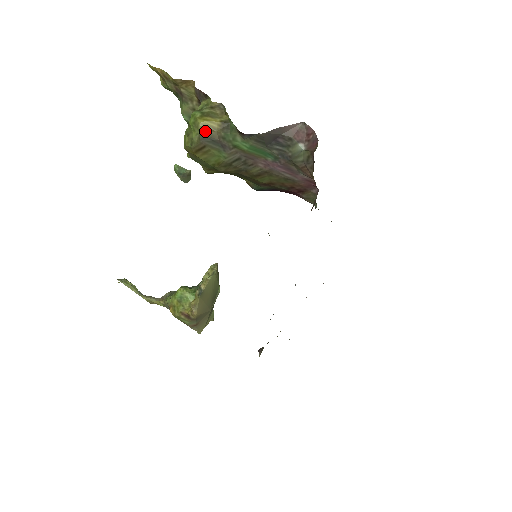
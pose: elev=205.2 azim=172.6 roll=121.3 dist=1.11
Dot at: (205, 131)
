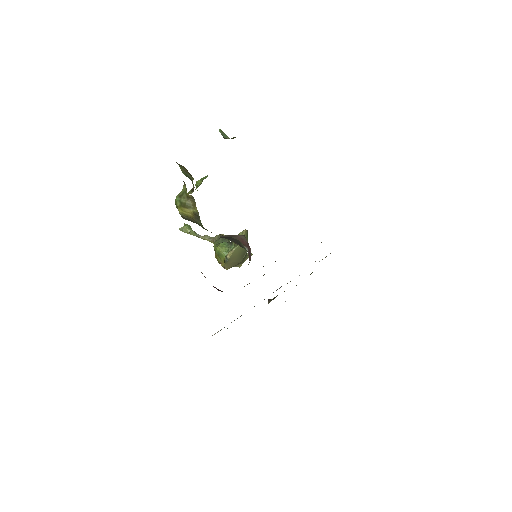
Dot at: (184, 216)
